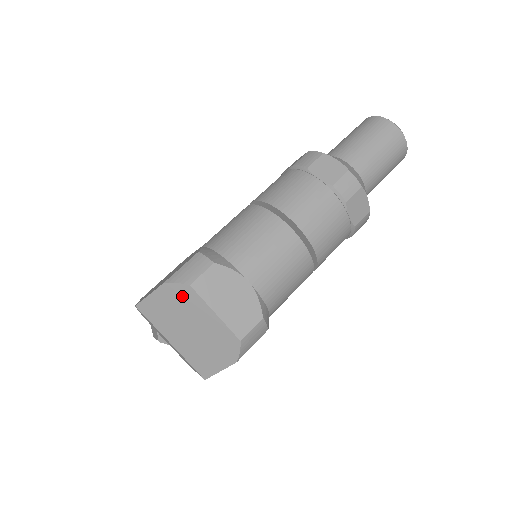
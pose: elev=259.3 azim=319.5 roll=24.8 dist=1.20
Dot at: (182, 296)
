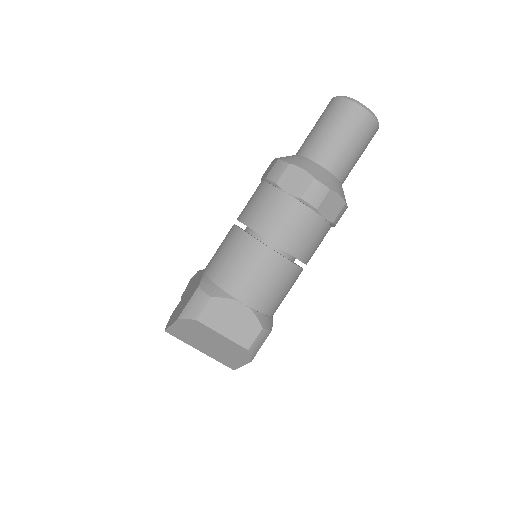
Dot at: (194, 326)
